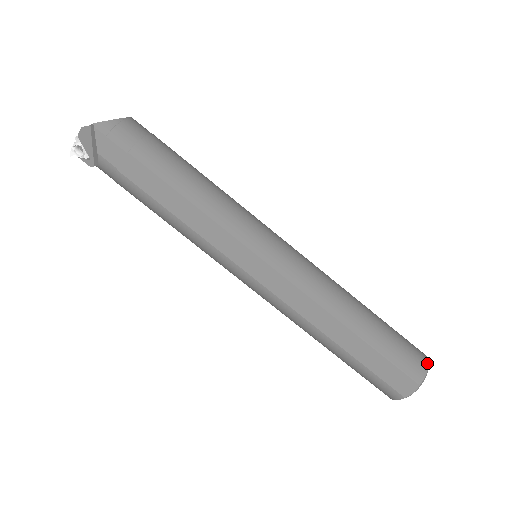
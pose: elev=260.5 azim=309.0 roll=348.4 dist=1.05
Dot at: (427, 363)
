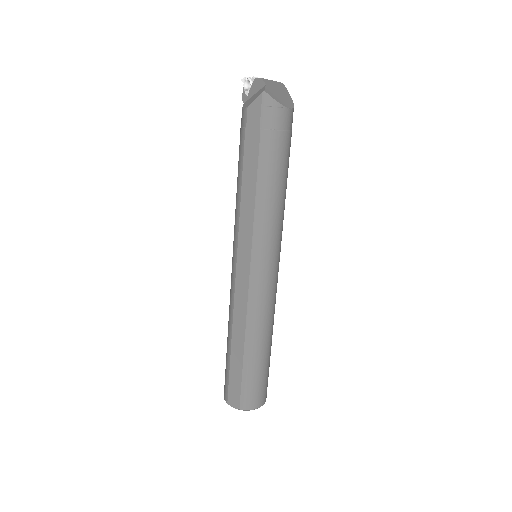
Dot at: (258, 407)
